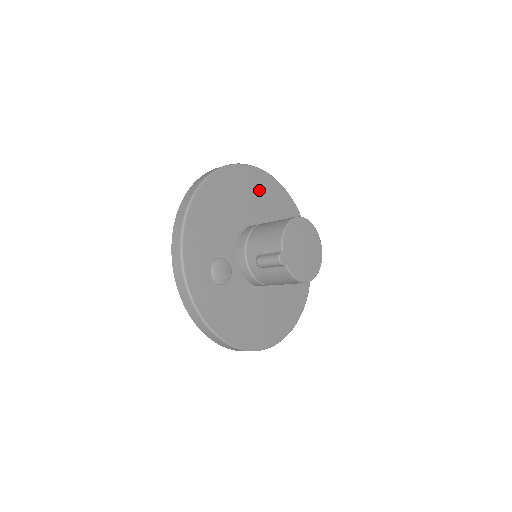
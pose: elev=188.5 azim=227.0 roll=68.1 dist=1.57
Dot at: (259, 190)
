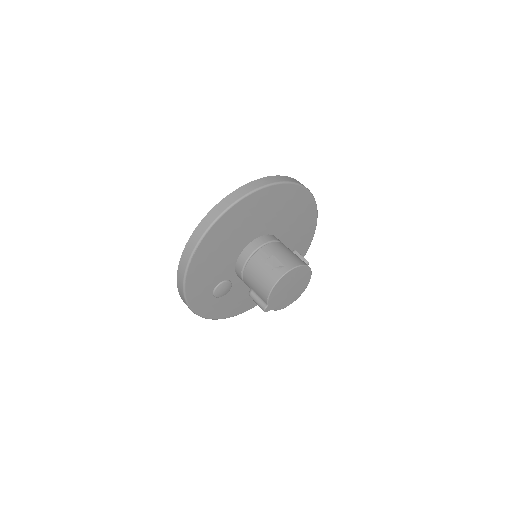
Dot at: (259, 209)
